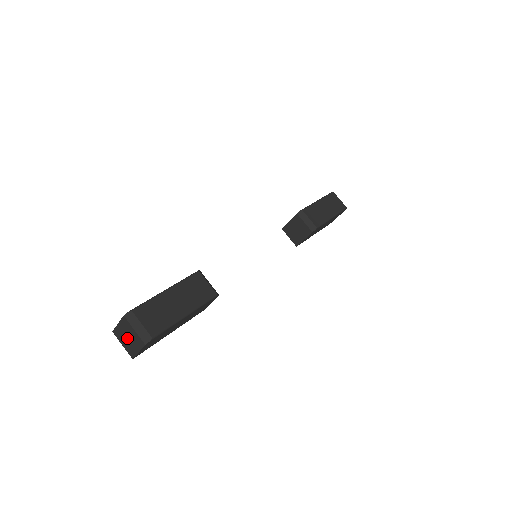
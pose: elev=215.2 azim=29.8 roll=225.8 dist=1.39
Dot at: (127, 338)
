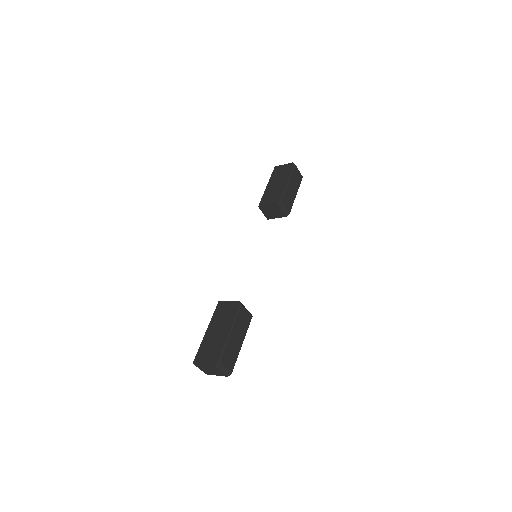
Dot at: (209, 370)
